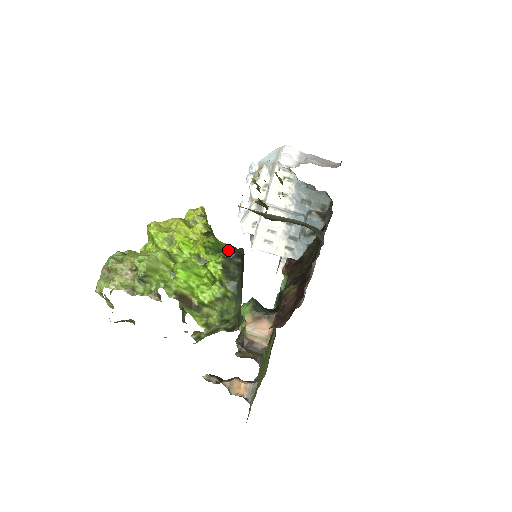
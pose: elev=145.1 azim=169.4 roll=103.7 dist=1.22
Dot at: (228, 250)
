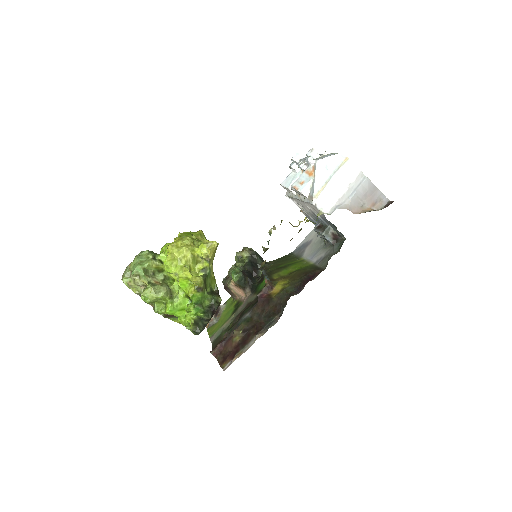
Dot at: (202, 315)
